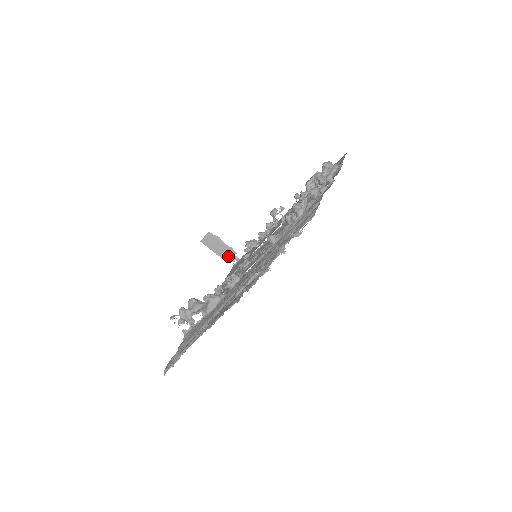
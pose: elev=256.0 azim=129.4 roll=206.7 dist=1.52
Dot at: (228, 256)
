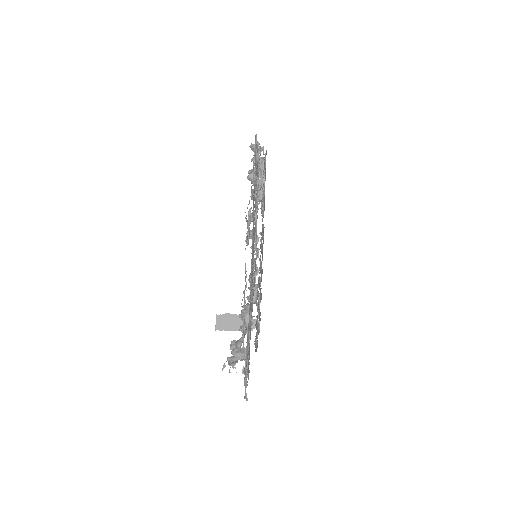
Dot at: occluded
